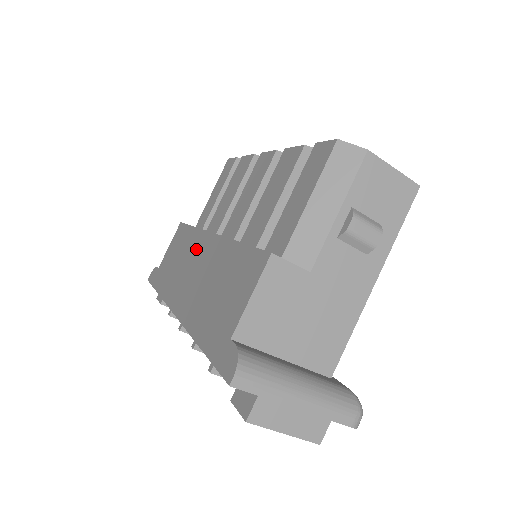
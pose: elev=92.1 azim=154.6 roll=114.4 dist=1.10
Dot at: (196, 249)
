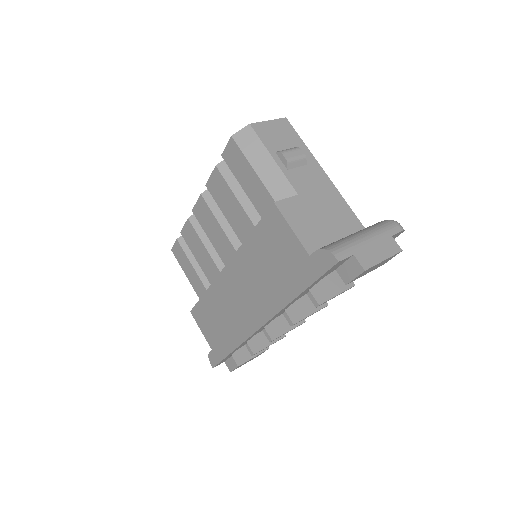
Dot at: (225, 291)
